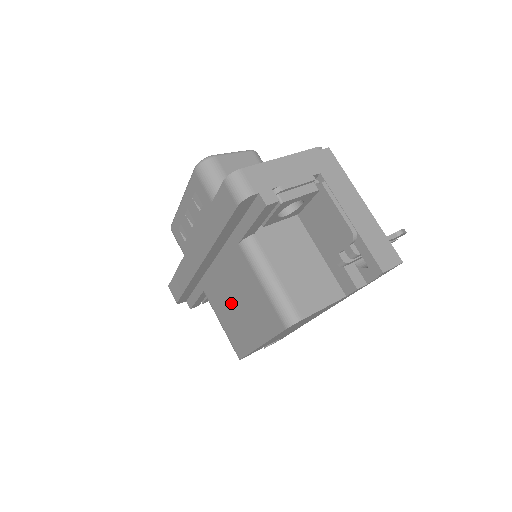
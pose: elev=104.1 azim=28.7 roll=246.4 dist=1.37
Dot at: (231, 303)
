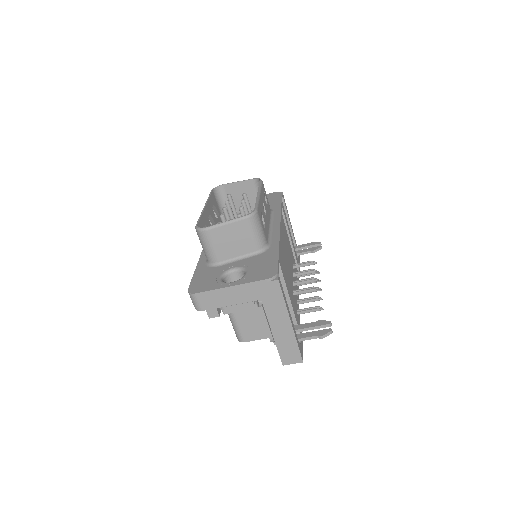
Dot at: occluded
